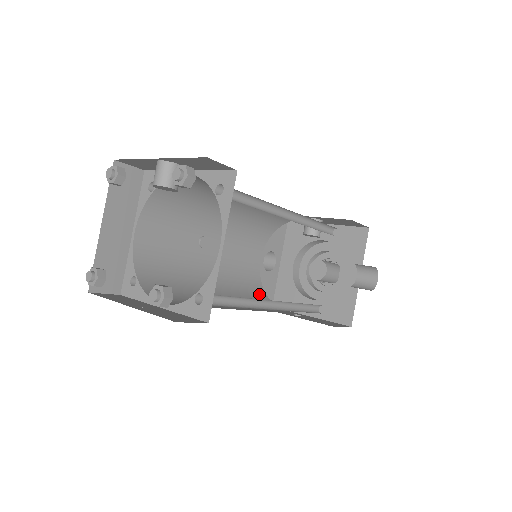
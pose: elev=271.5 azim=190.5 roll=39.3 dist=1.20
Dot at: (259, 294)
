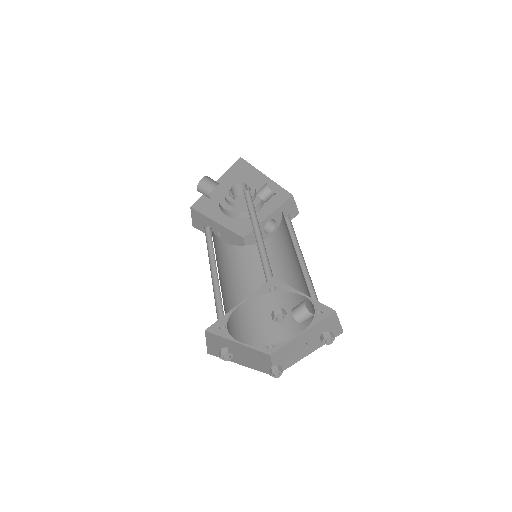
Dot at: occluded
